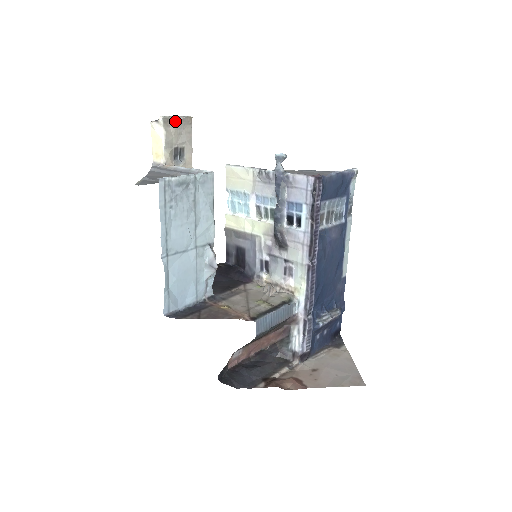
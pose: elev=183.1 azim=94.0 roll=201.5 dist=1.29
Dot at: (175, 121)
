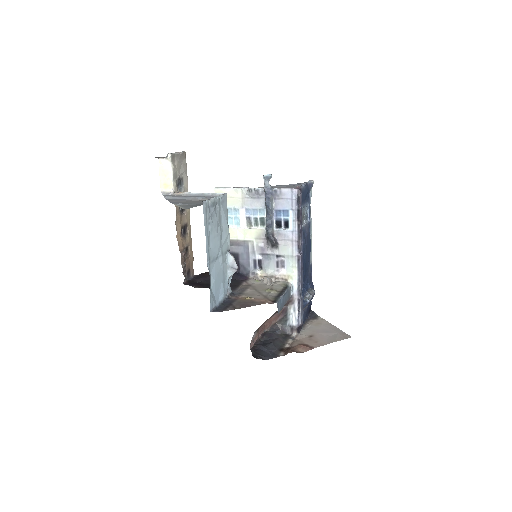
Dot at: (177, 156)
